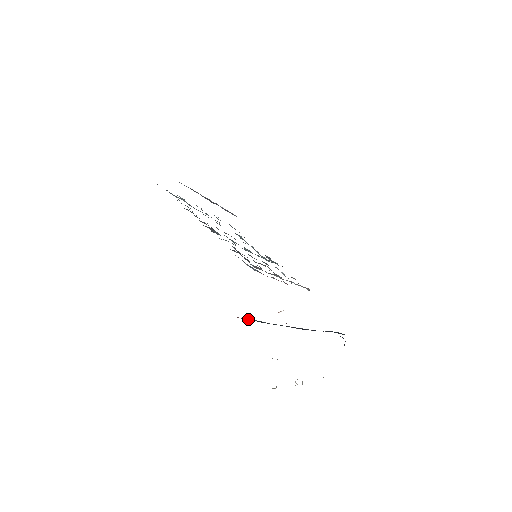
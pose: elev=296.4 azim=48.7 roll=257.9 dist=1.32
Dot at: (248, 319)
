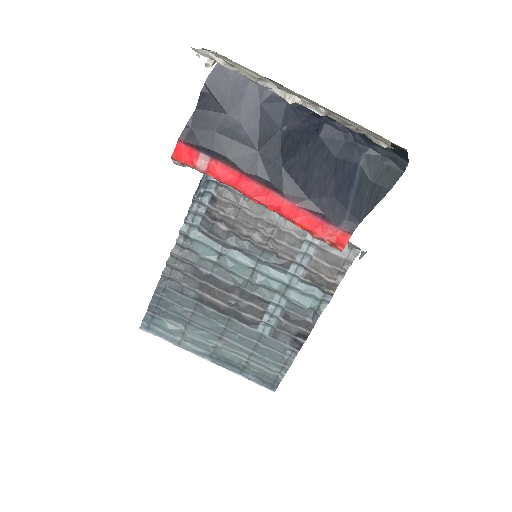
Dot at: (193, 130)
